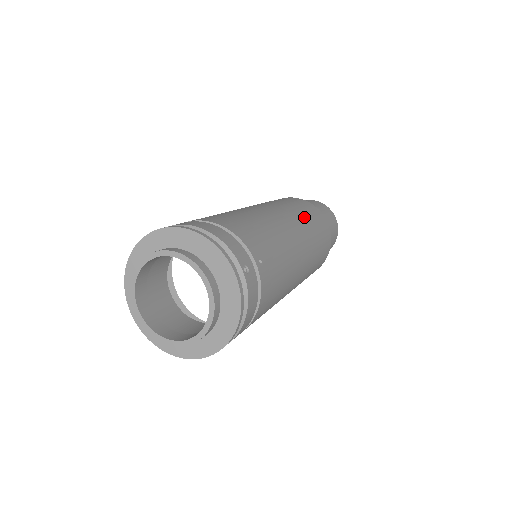
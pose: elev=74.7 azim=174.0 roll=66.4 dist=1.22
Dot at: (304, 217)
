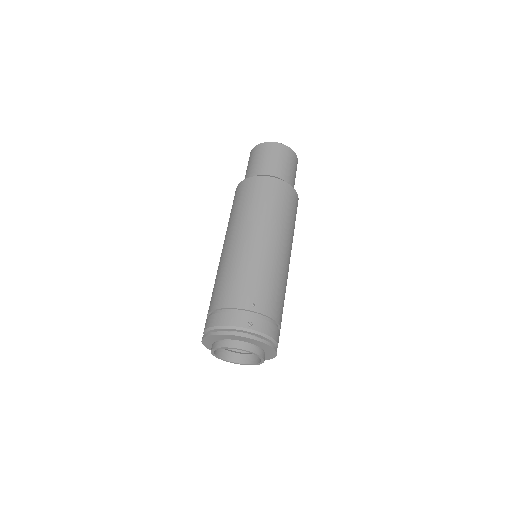
Dot at: (257, 210)
